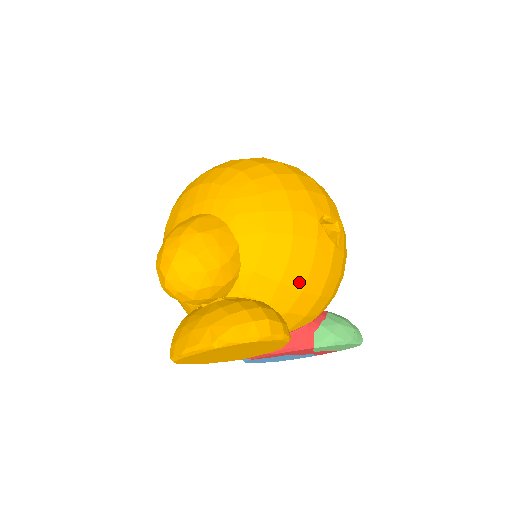
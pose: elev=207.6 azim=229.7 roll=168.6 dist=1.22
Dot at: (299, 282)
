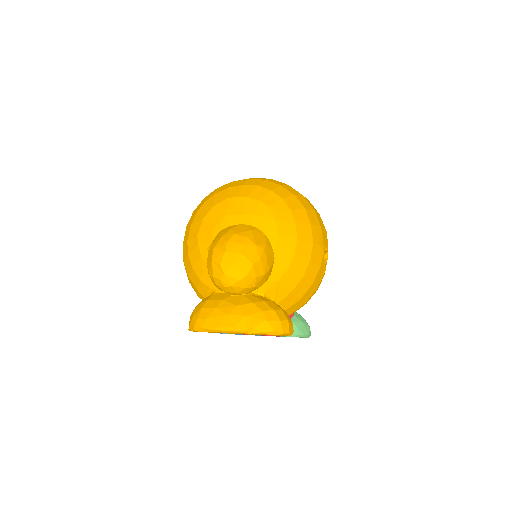
Dot at: (301, 293)
